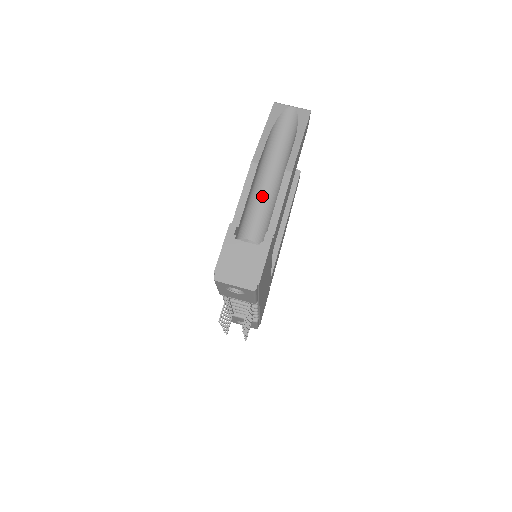
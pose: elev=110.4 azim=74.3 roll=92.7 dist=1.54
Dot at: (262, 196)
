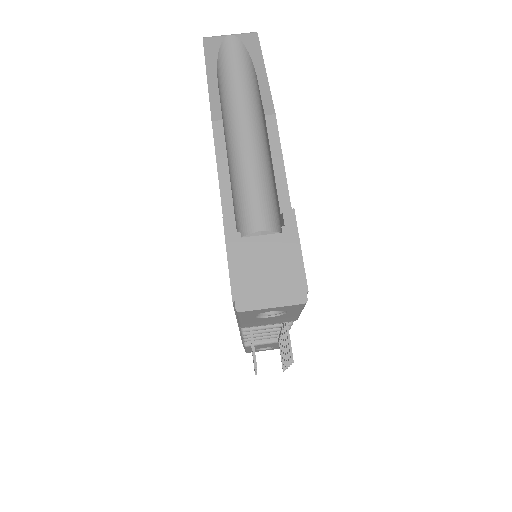
Dot at: (243, 166)
